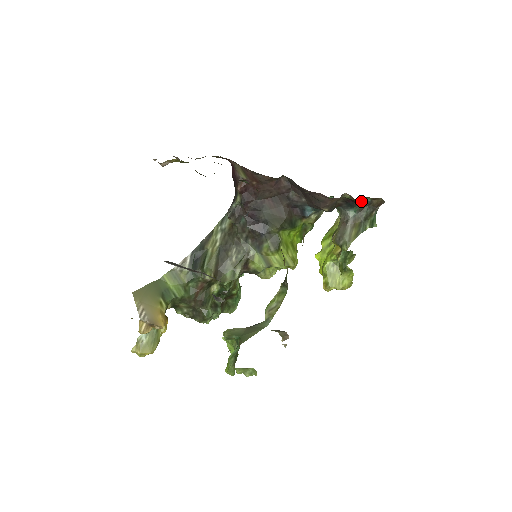
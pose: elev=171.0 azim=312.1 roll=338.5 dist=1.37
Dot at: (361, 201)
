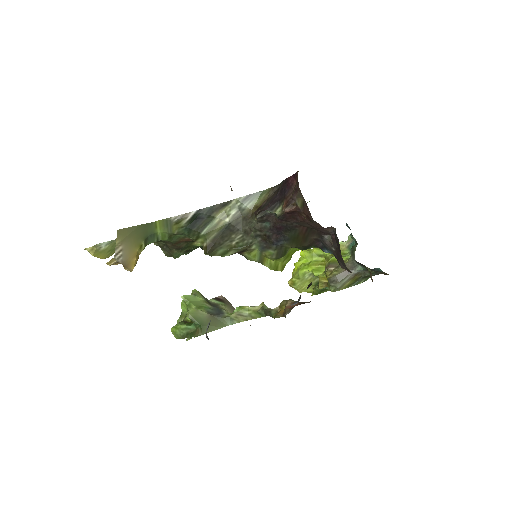
Dot at: occluded
